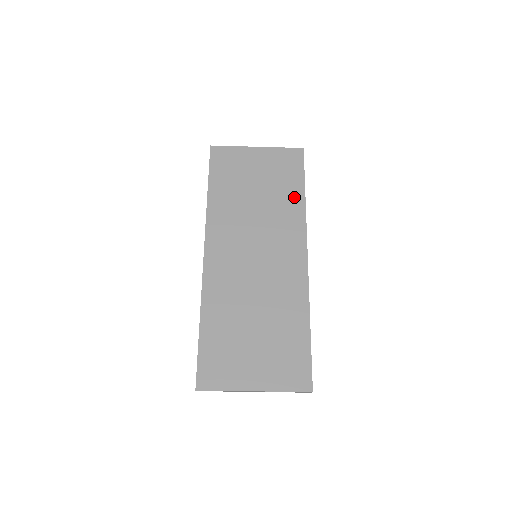
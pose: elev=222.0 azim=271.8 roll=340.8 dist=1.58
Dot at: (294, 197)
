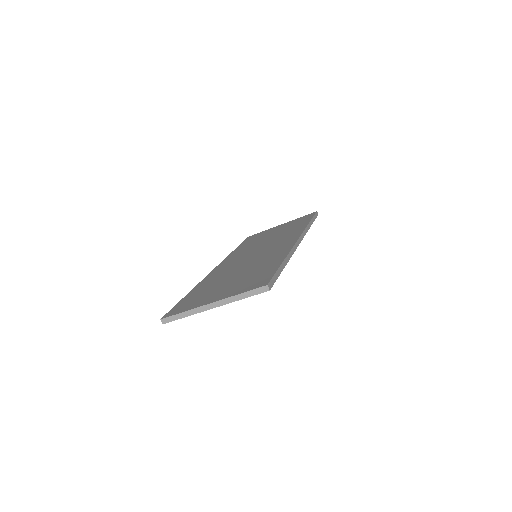
Dot at: (300, 226)
